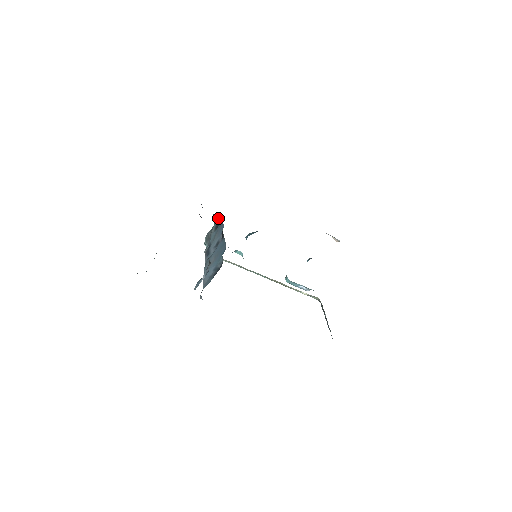
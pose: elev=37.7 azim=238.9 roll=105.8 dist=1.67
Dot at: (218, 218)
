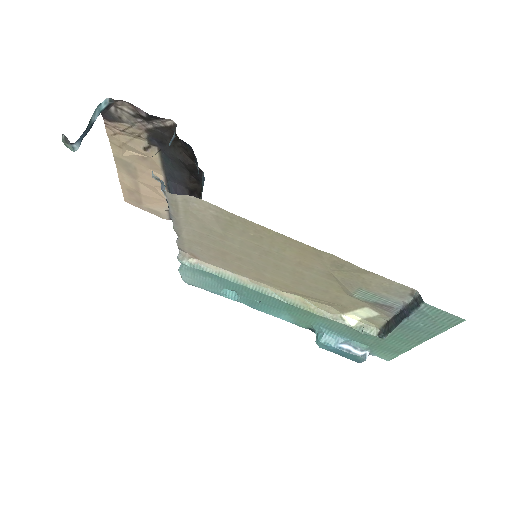
Dot at: occluded
